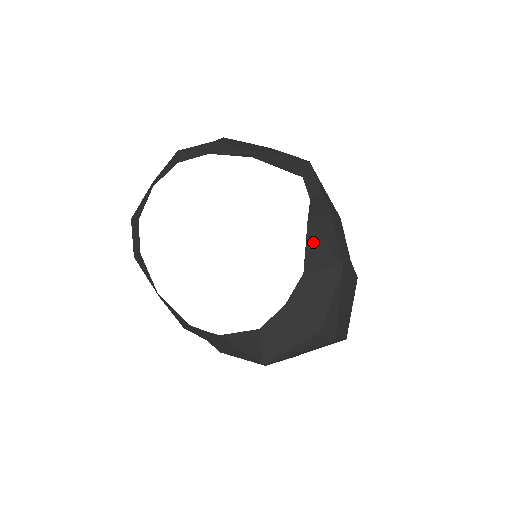
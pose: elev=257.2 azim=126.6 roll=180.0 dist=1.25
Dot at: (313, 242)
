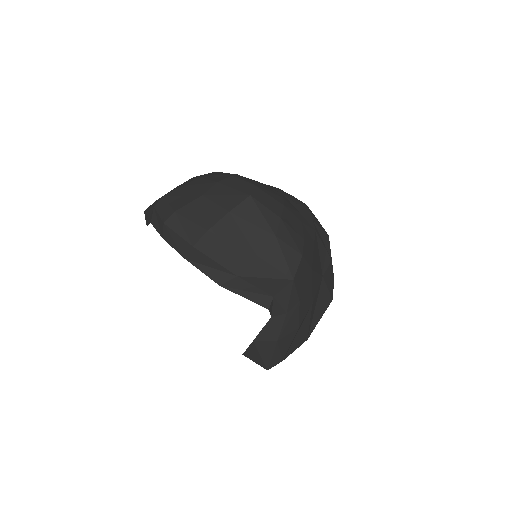
Dot at: (253, 350)
